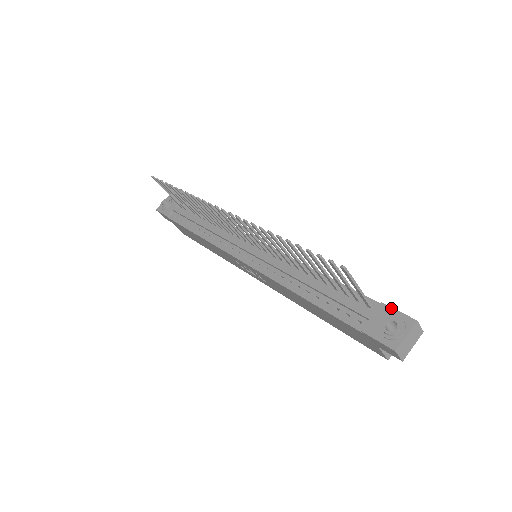
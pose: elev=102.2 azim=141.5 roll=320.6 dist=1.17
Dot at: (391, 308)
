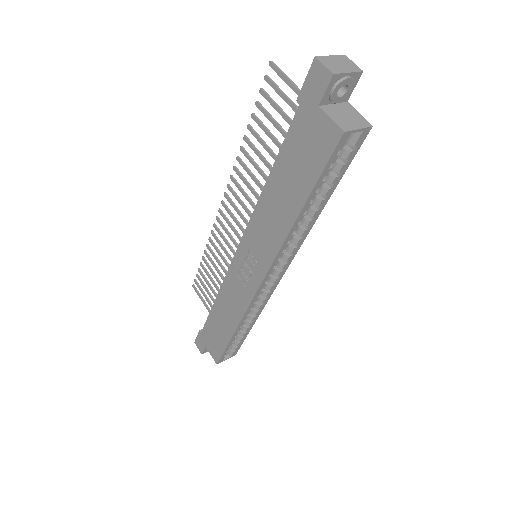
Dot at: occluded
